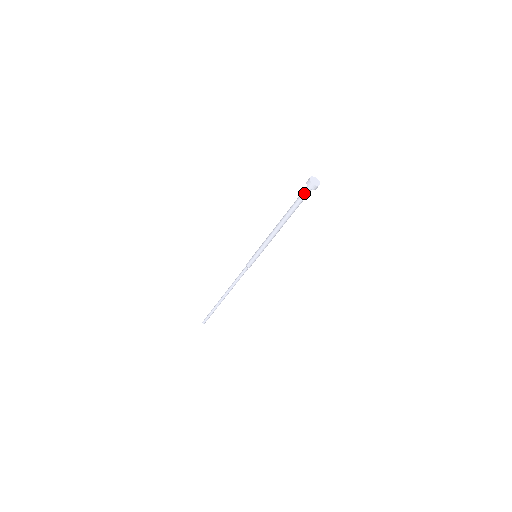
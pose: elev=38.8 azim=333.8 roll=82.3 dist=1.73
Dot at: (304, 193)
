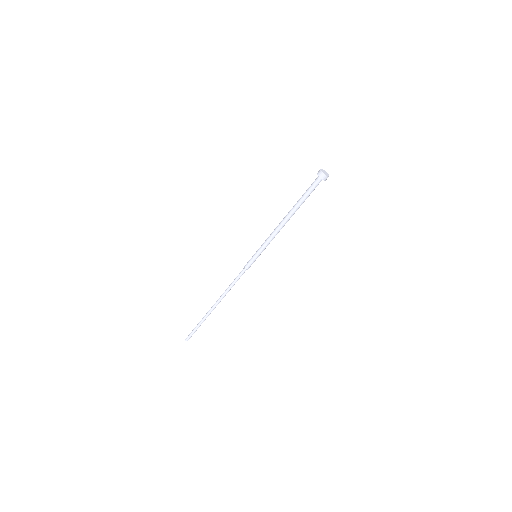
Dot at: (315, 185)
